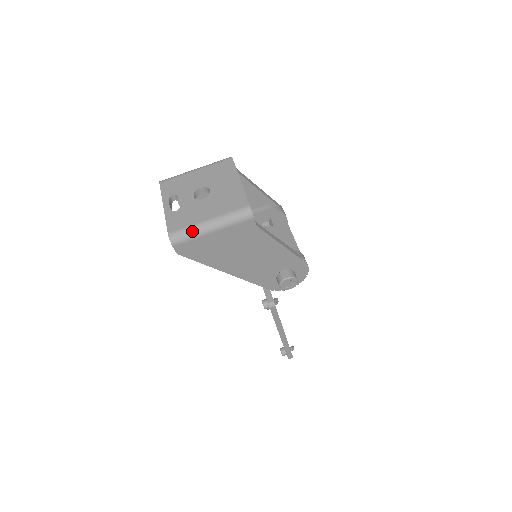
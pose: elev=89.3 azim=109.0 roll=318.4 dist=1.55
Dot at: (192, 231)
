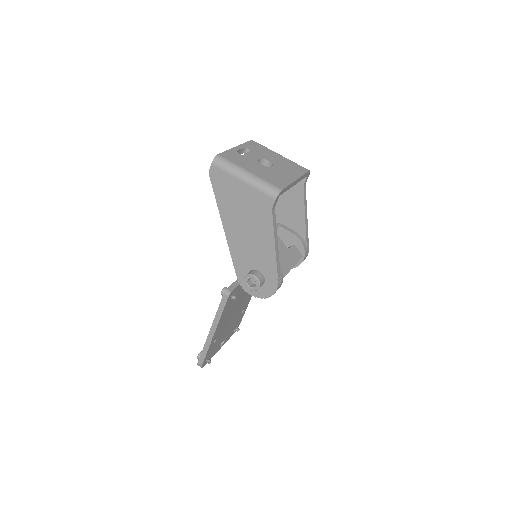
Dot at: (232, 167)
